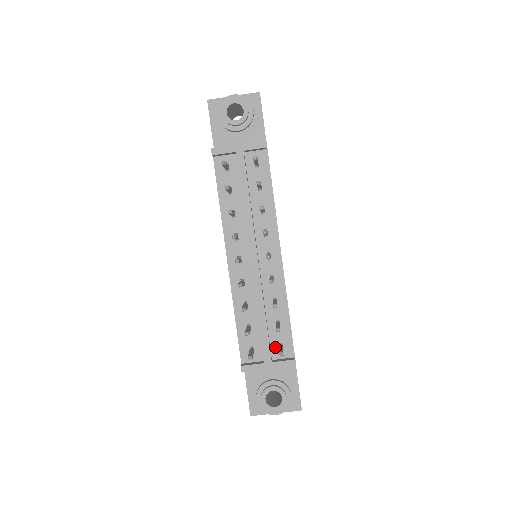
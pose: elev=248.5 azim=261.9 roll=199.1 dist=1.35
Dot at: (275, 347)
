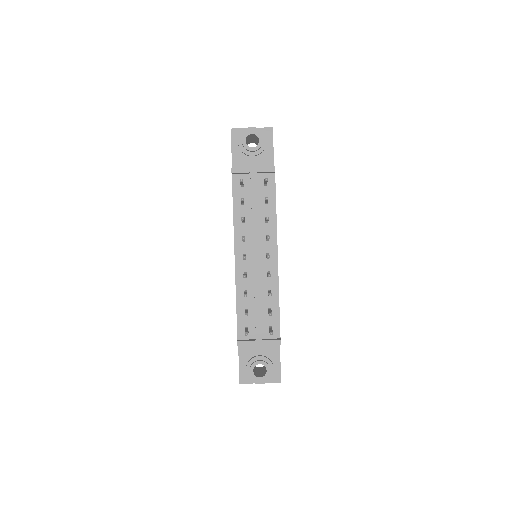
Dot at: (266, 329)
